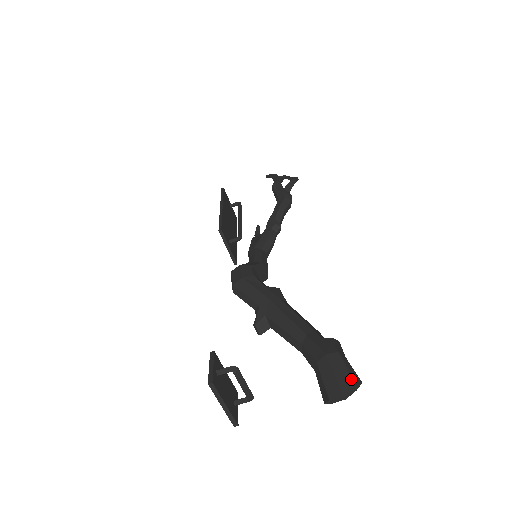
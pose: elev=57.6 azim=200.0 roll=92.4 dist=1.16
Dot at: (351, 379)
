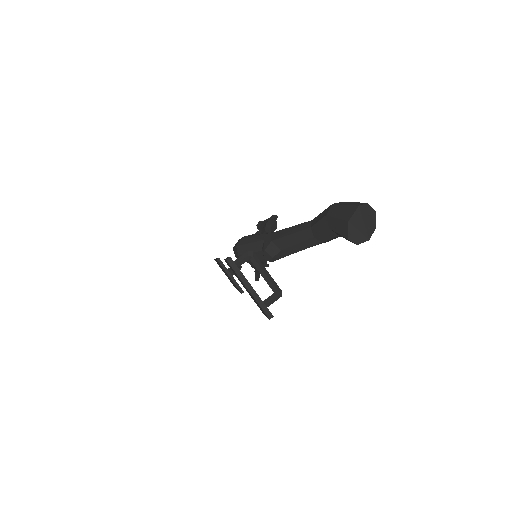
Dot at: (361, 203)
